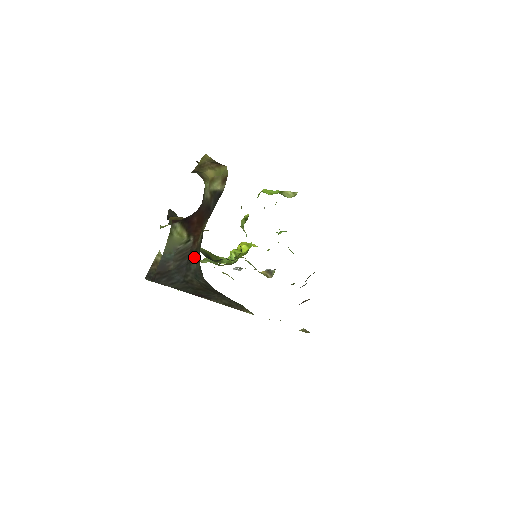
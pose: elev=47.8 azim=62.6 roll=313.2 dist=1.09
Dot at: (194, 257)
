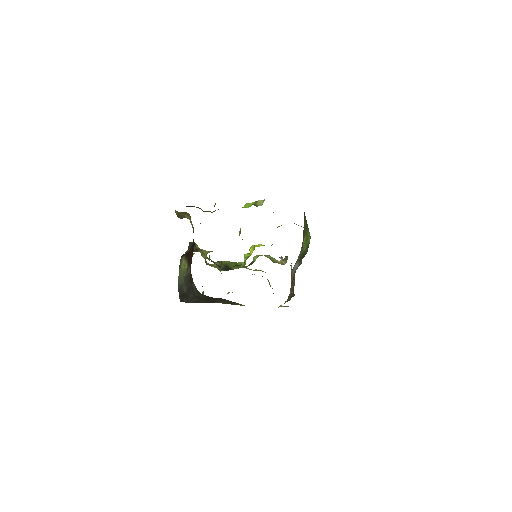
Dot at: (192, 280)
